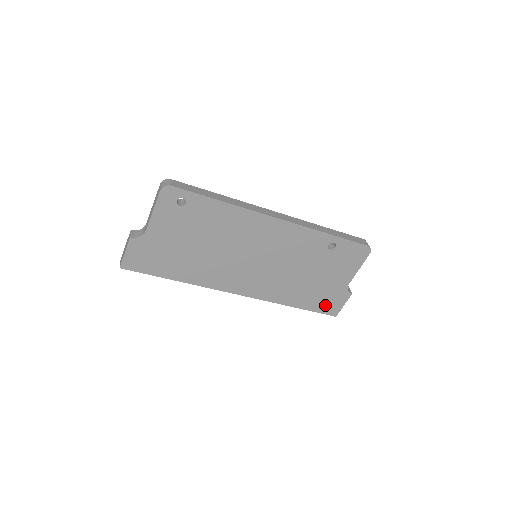
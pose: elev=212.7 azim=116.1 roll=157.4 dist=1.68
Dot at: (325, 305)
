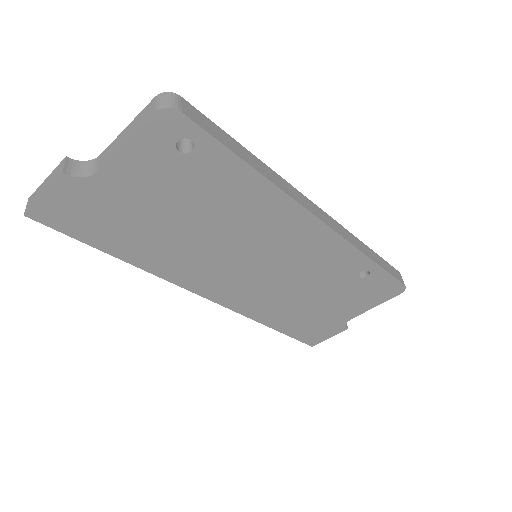
Dot at: (308, 333)
